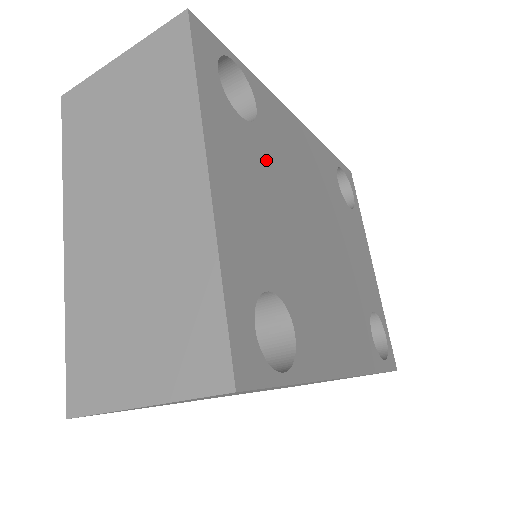
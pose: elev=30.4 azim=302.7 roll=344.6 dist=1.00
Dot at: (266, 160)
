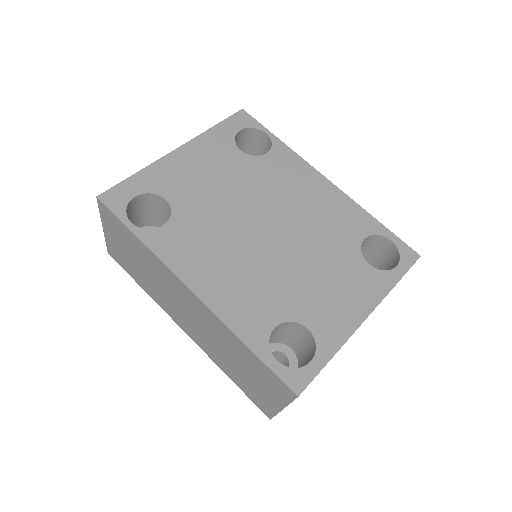
Dot at: (243, 171)
